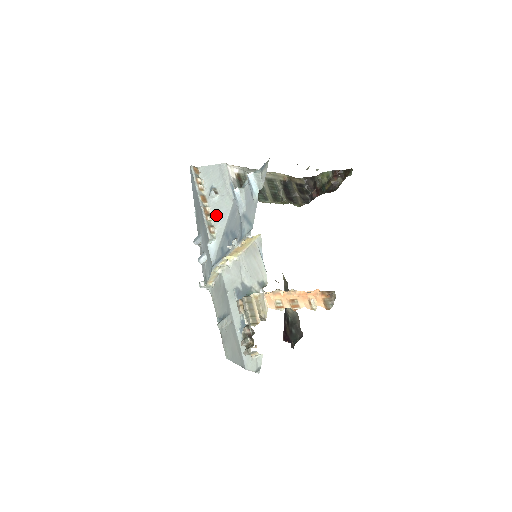
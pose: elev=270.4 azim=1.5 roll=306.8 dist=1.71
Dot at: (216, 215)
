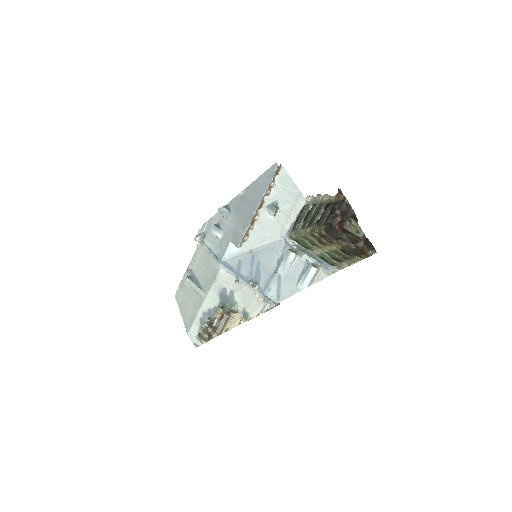
Dot at: (258, 229)
